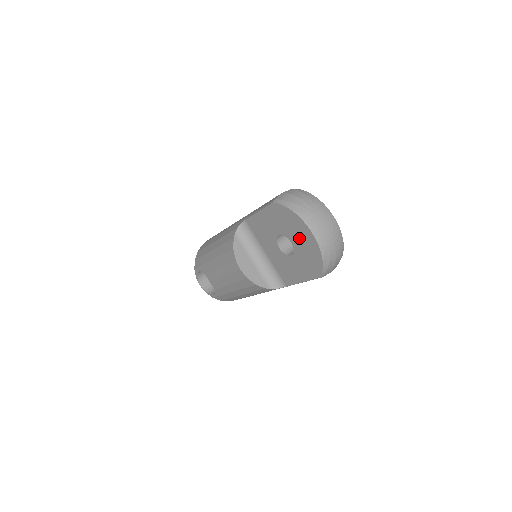
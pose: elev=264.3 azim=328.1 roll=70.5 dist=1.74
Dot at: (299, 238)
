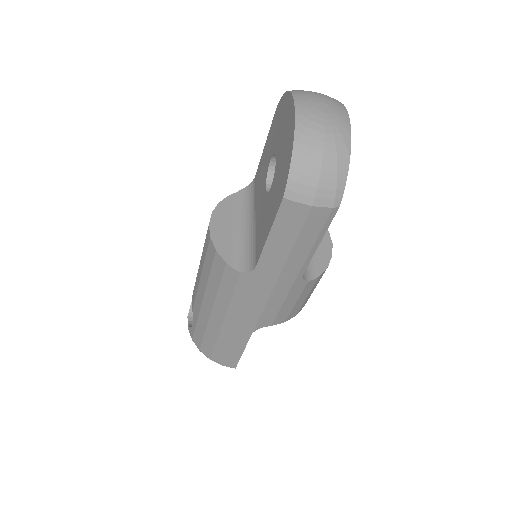
Dot at: (283, 136)
